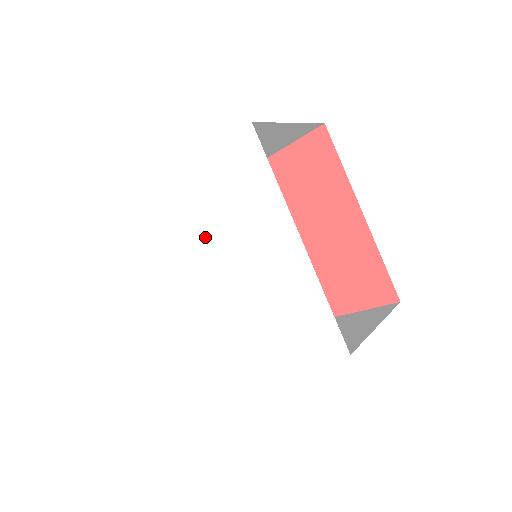
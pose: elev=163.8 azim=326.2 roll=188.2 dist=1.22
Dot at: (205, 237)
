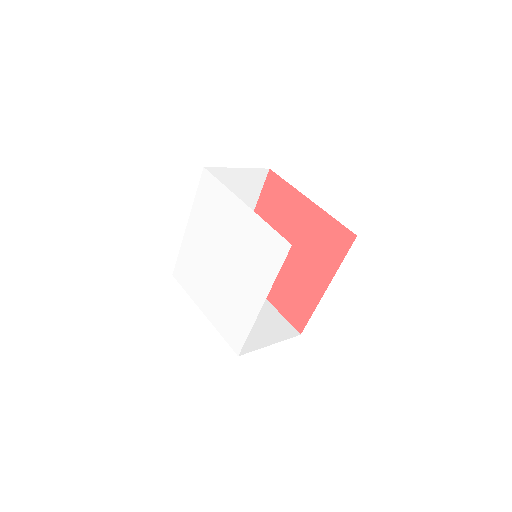
Dot at: (210, 245)
